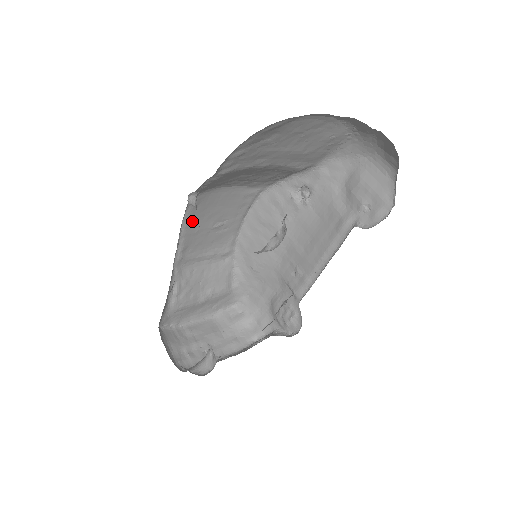
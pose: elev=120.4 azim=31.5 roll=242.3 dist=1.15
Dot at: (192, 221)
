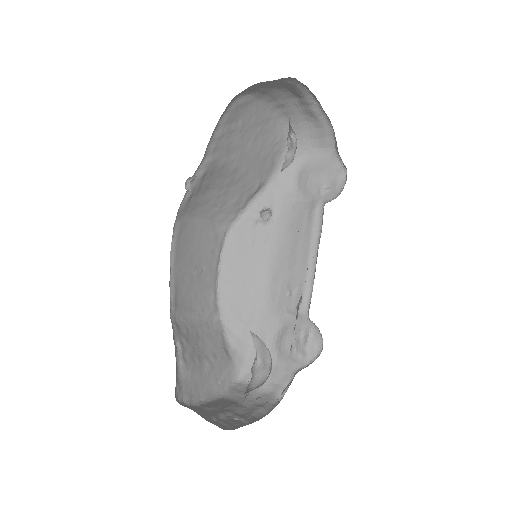
Dot at: (178, 257)
